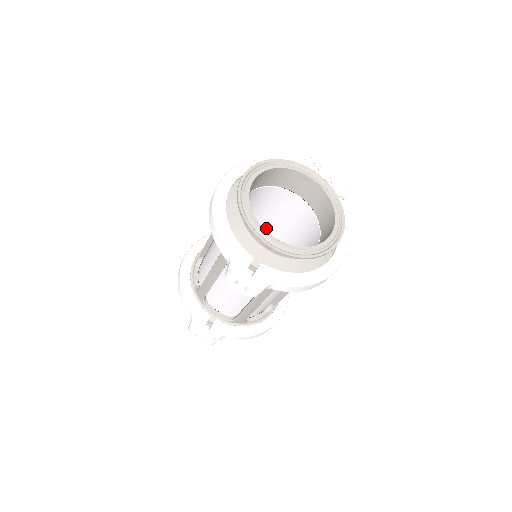
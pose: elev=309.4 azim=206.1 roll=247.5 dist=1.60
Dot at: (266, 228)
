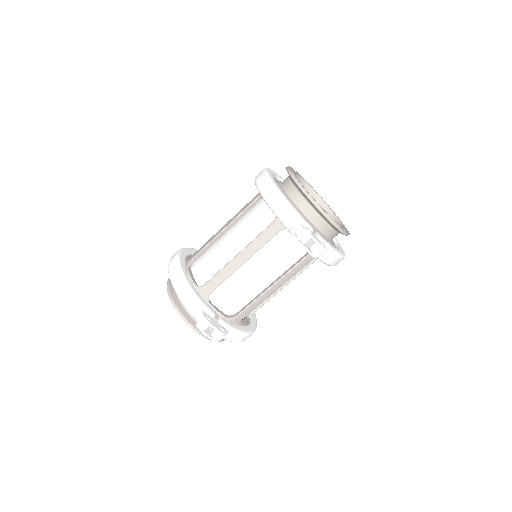
Dot at: occluded
